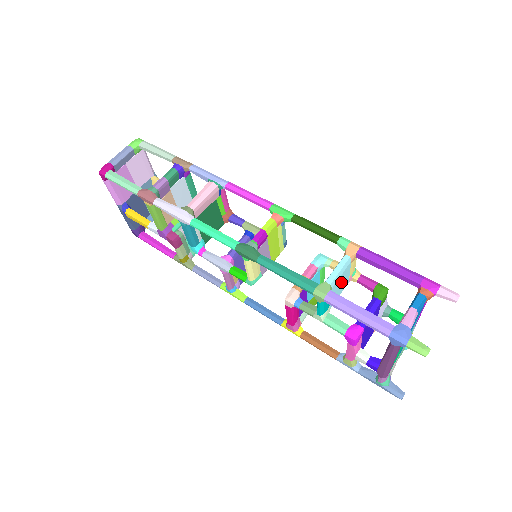
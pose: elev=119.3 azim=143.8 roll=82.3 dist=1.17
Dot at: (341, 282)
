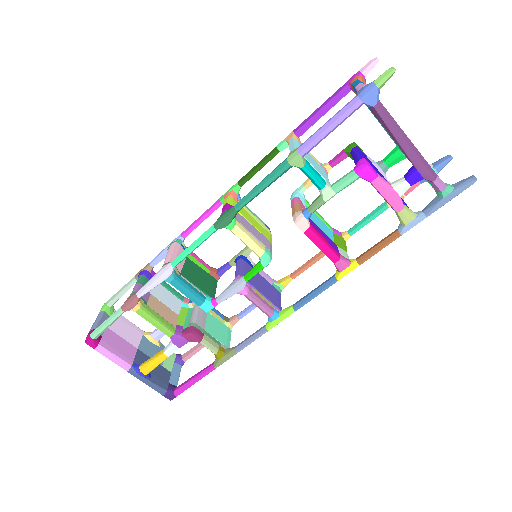
Dot at: (310, 159)
